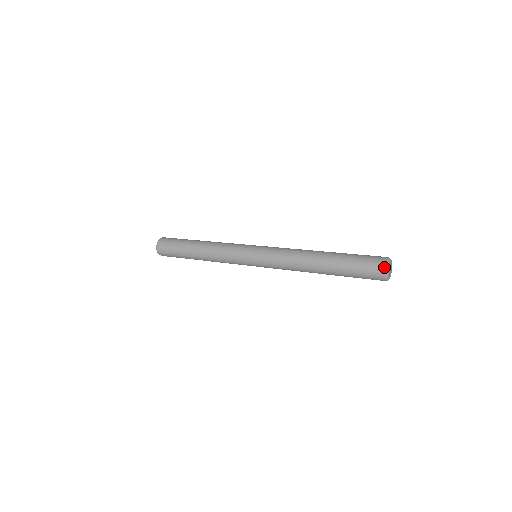
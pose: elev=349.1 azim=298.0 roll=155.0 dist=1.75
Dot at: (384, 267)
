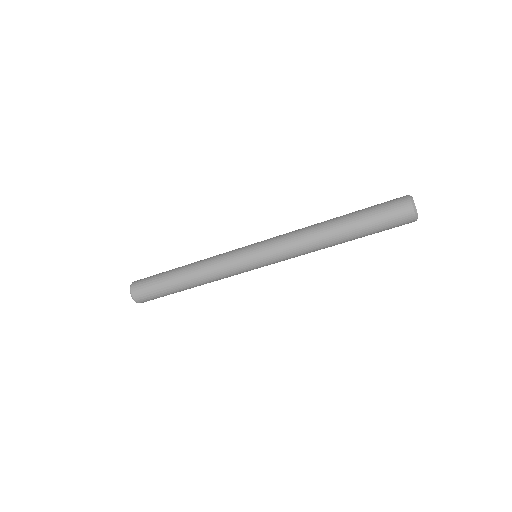
Dot at: (408, 197)
